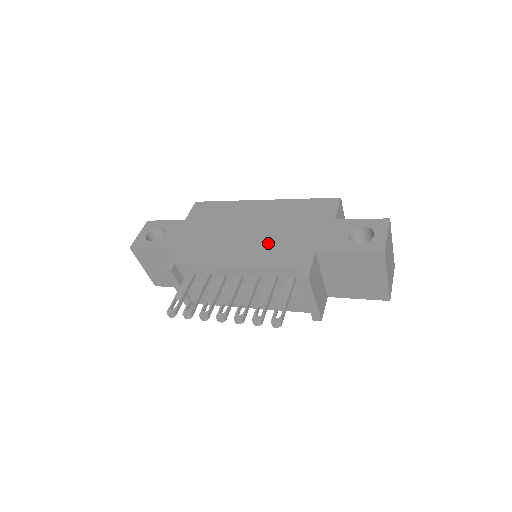
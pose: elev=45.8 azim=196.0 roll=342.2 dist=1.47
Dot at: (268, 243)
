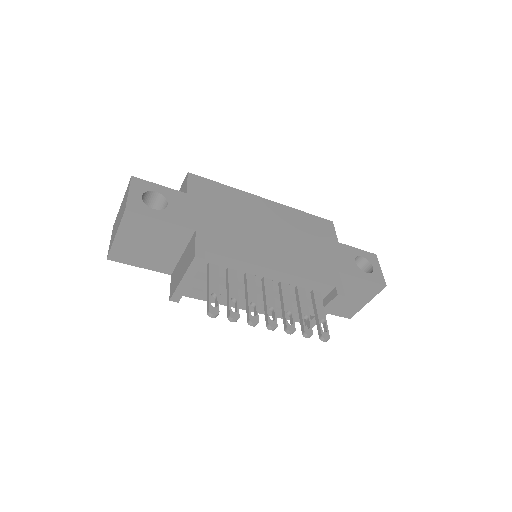
Dot at: (295, 252)
